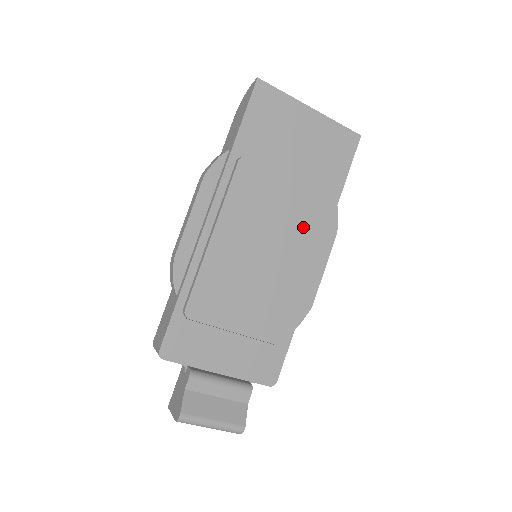
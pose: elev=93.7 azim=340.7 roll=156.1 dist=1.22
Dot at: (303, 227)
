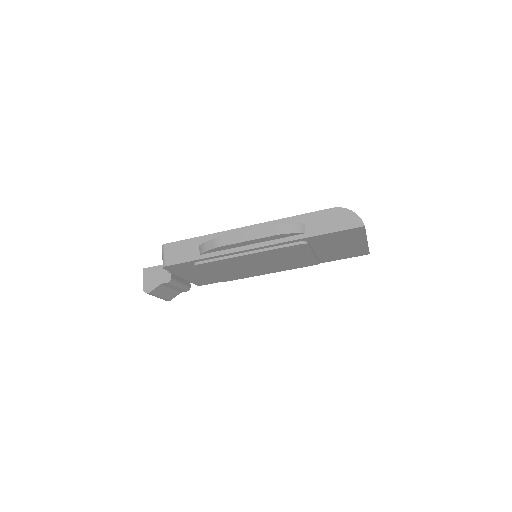
Dot at: (291, 265)
